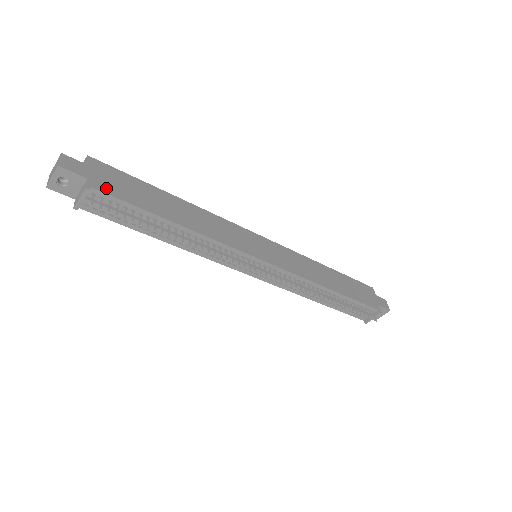
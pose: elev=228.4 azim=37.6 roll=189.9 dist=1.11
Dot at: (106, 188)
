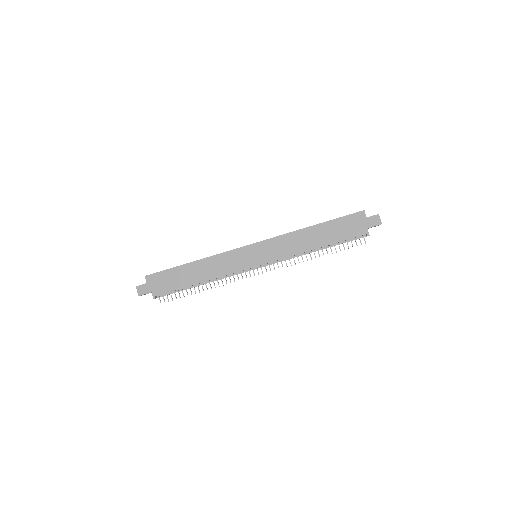
Dot at: (160, 291)
